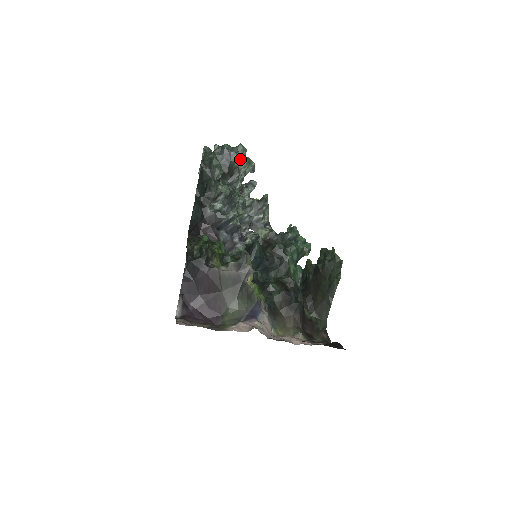
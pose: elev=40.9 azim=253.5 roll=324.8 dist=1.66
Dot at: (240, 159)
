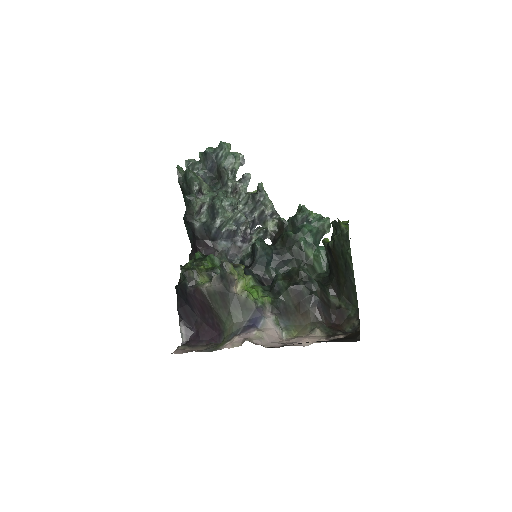
Dot at: (224, 158)
